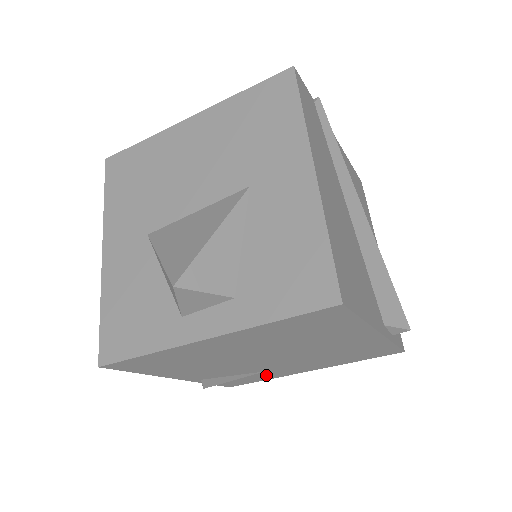
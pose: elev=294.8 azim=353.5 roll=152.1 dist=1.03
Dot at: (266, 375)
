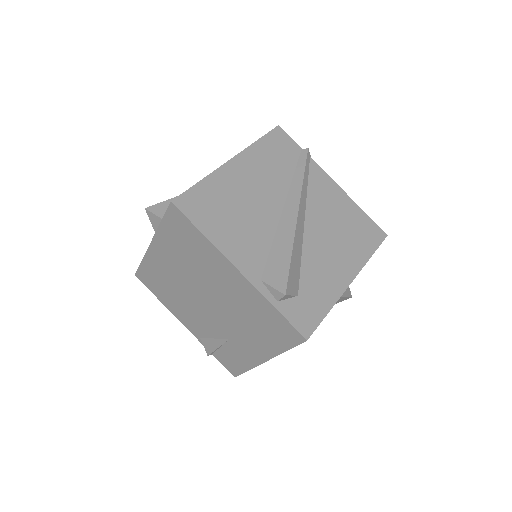
Dot at: (238, 354)
